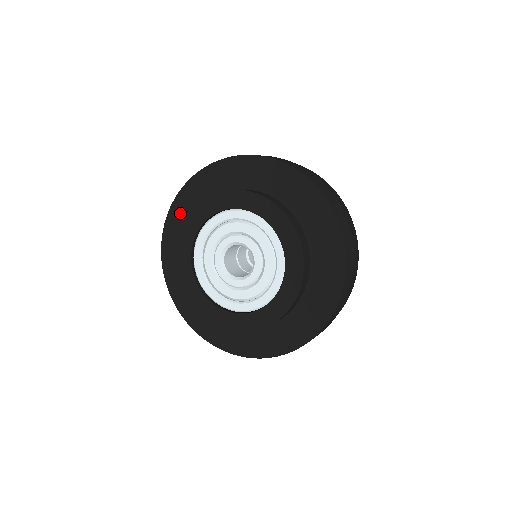
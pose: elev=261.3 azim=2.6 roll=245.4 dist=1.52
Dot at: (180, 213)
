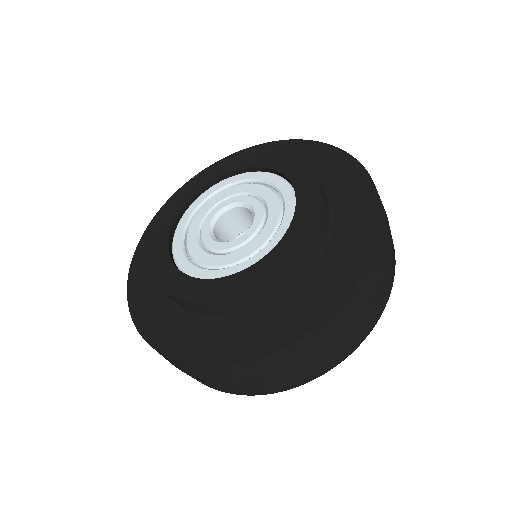
Dot at: occluded
